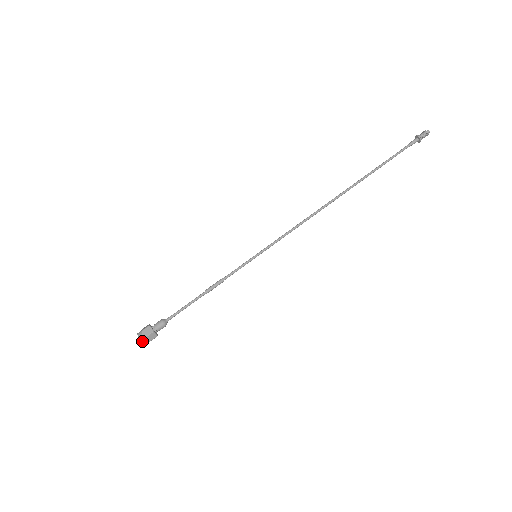
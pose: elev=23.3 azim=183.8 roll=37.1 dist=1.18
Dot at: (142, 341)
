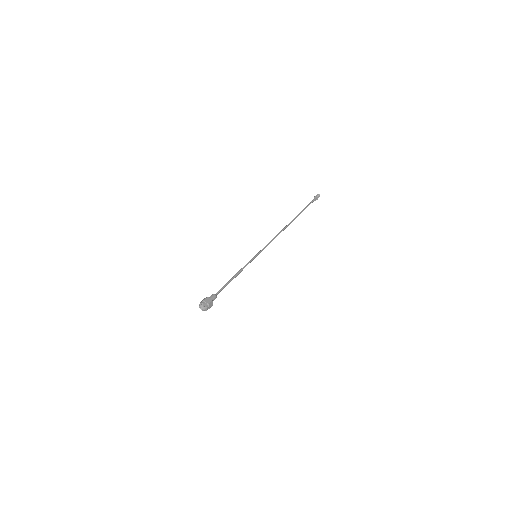
Dot at: (203, 303)
